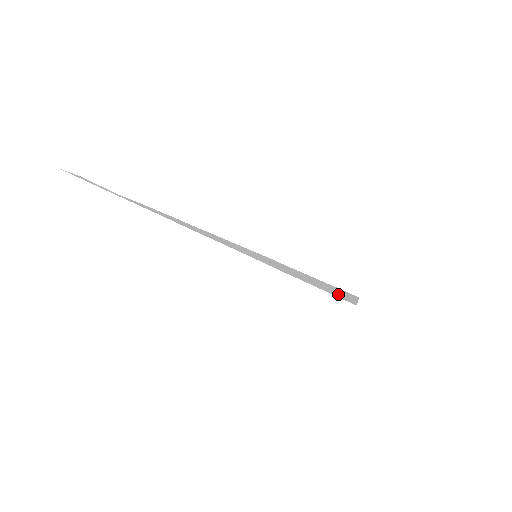
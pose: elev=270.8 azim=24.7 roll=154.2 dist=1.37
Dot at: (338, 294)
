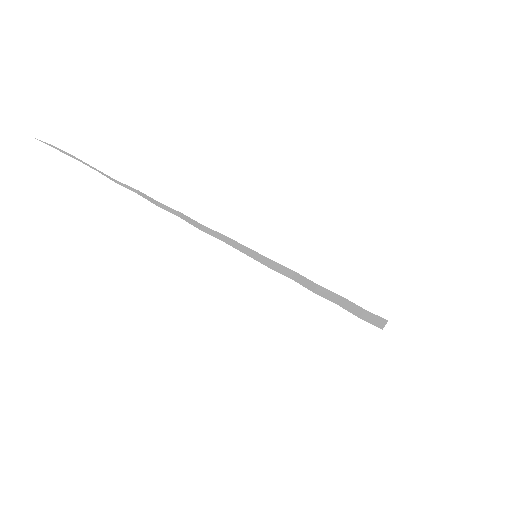
Dot at: (359, 314)
